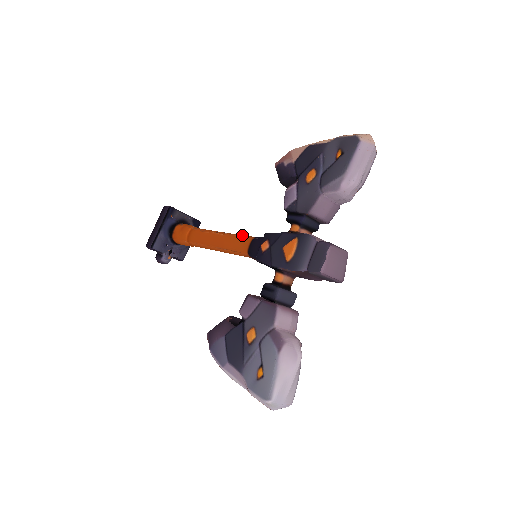
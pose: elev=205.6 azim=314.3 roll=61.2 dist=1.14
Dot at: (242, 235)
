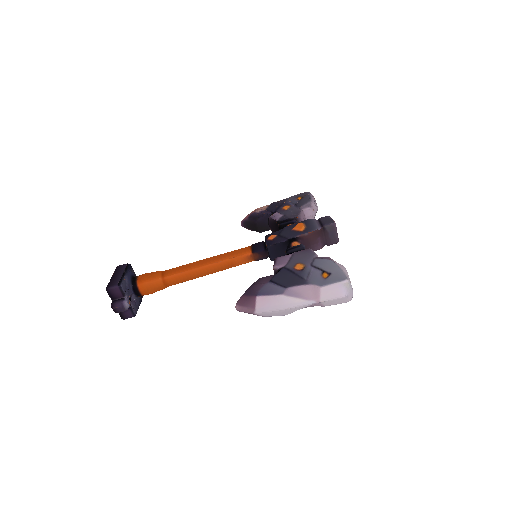
Dot at: occluded
